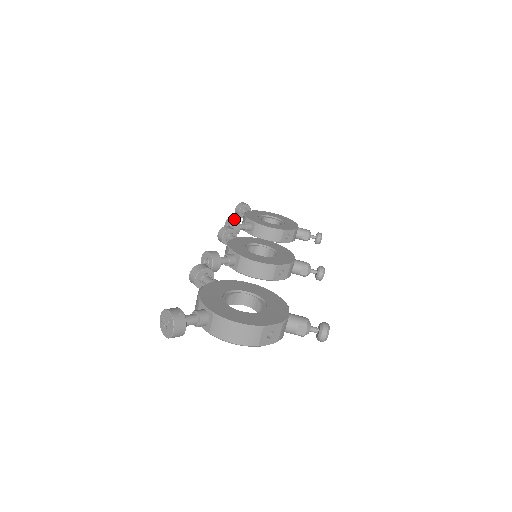
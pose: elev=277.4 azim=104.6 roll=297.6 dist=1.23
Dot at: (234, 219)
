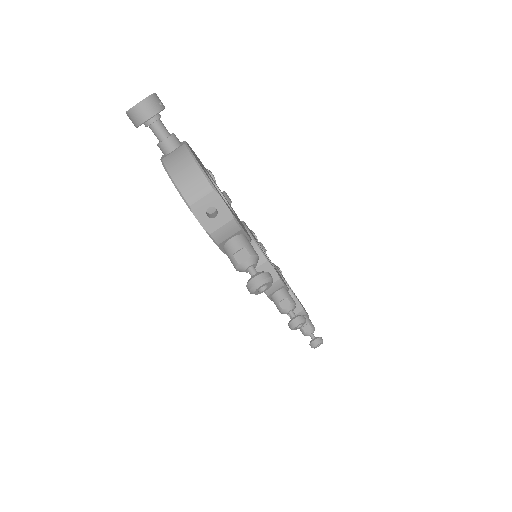
Dot at: occluded
